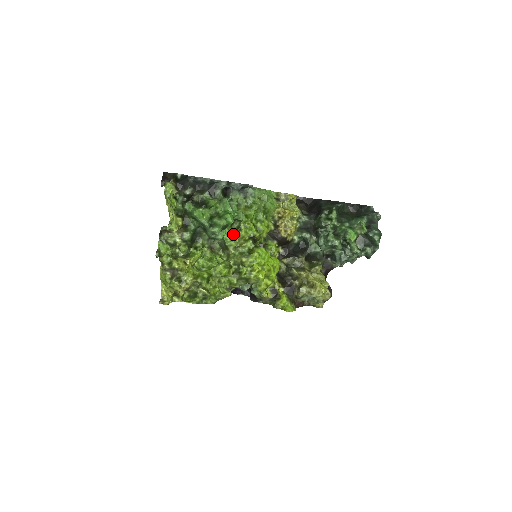
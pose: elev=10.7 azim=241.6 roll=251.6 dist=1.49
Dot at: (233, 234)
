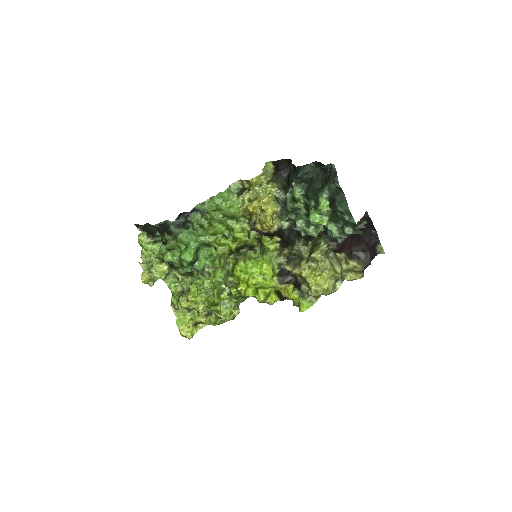
Dot at: occluded
